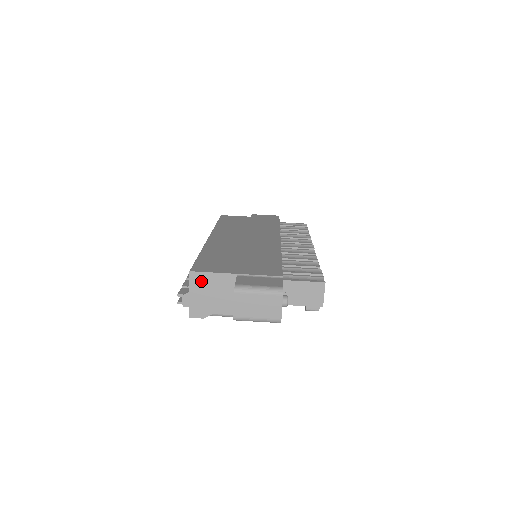
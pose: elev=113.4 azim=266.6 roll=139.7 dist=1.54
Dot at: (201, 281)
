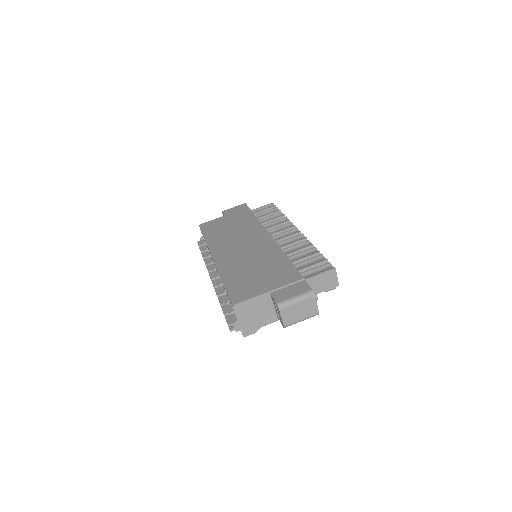
Dot at: (244, 308)
